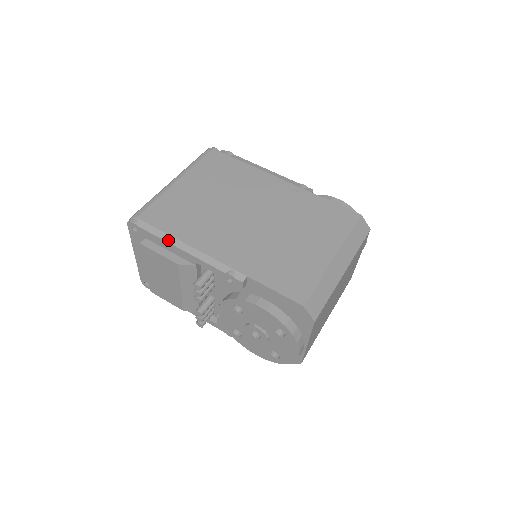
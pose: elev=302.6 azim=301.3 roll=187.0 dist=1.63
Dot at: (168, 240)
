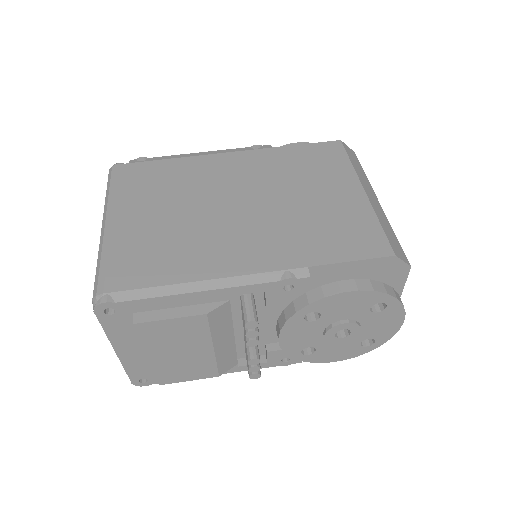
Dot at: (173, 292)
